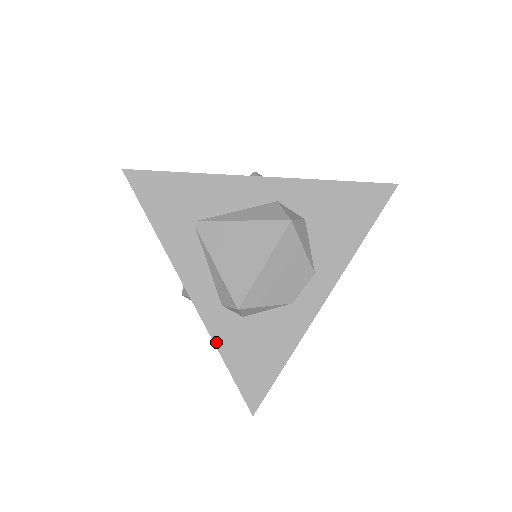
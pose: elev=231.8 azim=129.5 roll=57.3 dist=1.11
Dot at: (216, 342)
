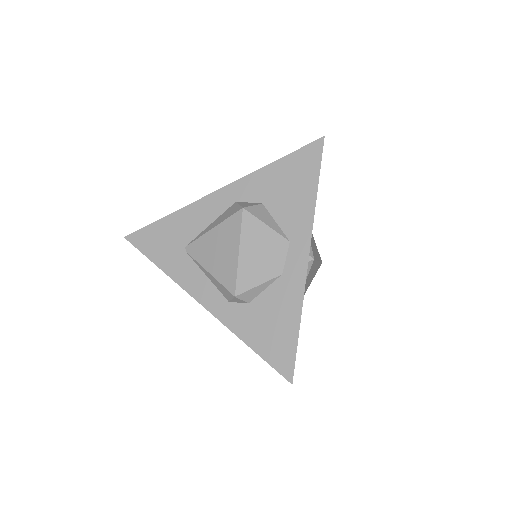
Dot at: (236, 333)
